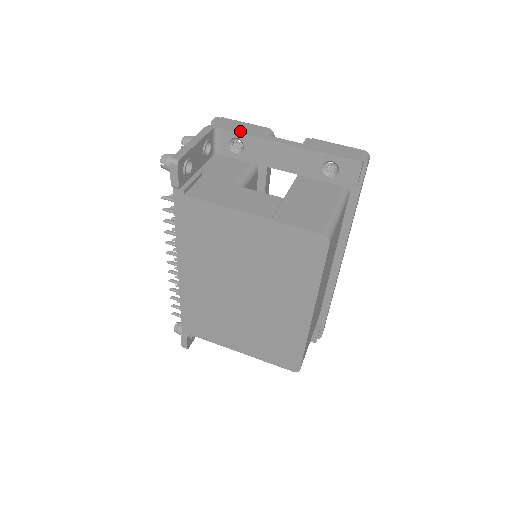
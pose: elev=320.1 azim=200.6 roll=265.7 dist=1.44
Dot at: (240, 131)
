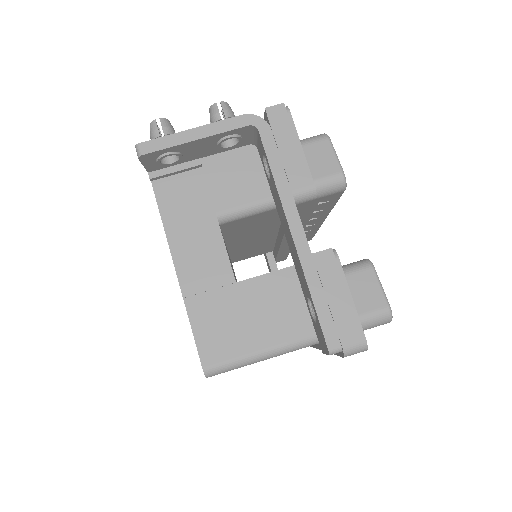
Dot at: (273, 160)
